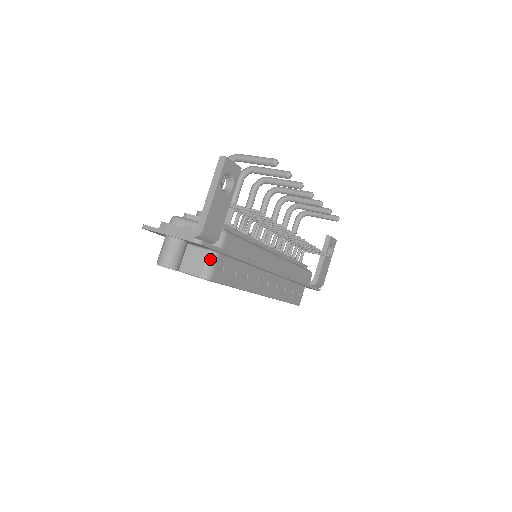
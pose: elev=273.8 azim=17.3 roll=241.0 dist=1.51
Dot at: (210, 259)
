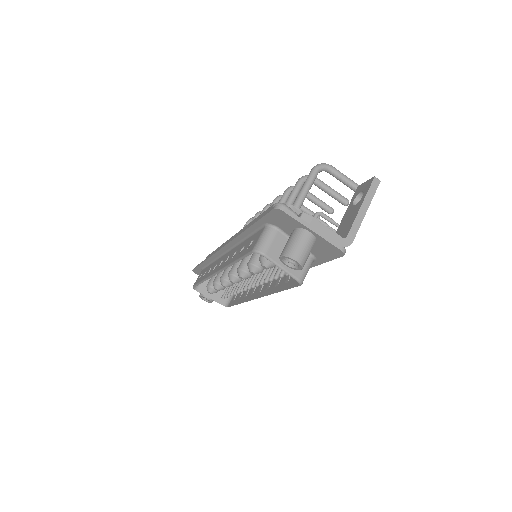
Dot at: (310, 264)
